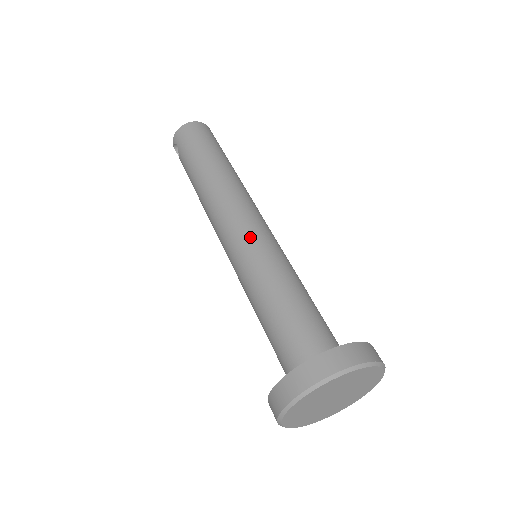
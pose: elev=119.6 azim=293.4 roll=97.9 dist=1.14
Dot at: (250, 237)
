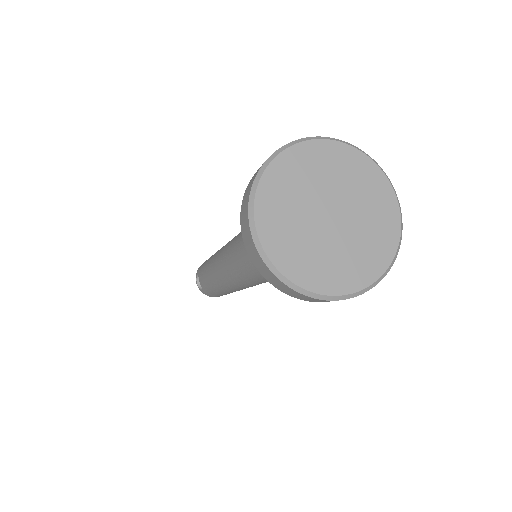
Dot at: occluded
